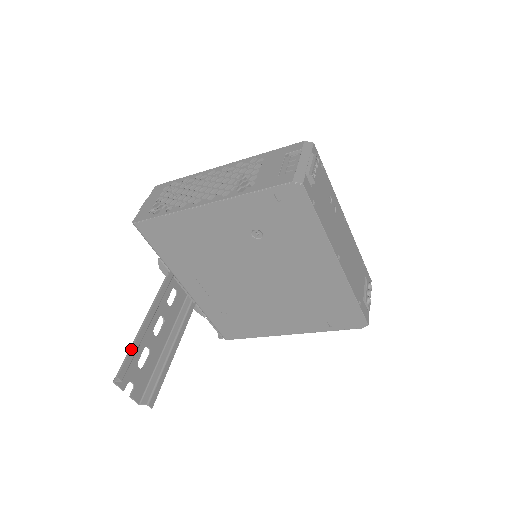
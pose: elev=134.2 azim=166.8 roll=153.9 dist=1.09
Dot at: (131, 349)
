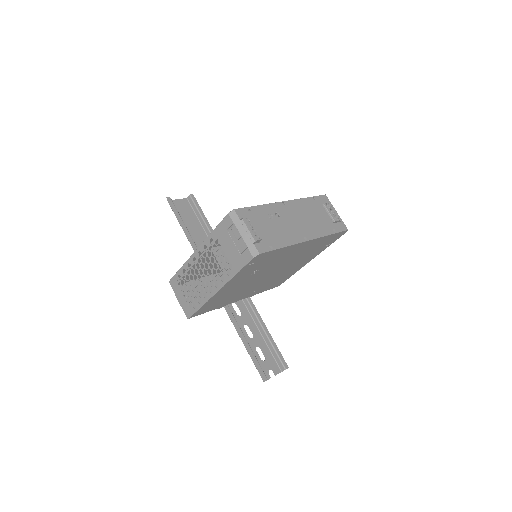
Dot at: (255, 363)
